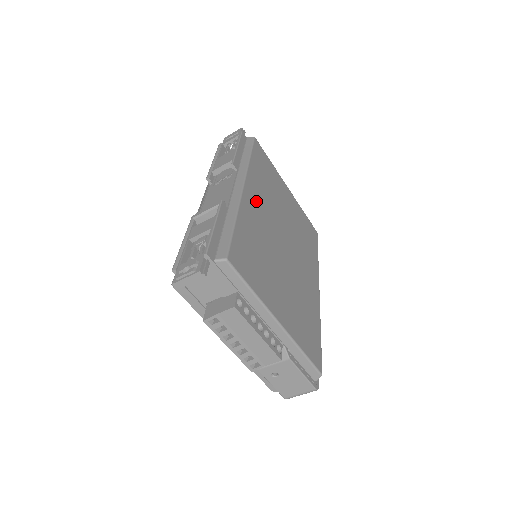
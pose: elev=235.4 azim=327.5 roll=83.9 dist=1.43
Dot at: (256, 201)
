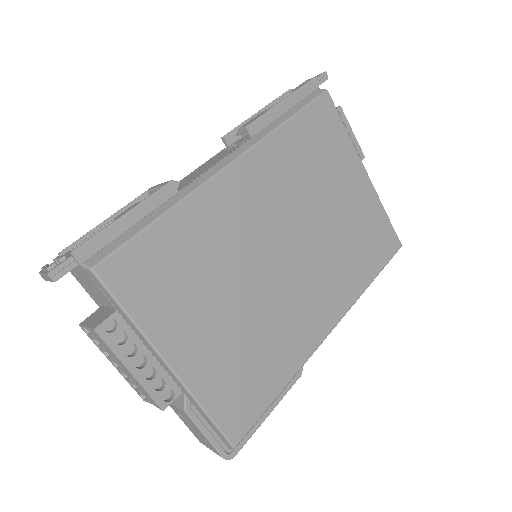
Dot at: (248, 189)
